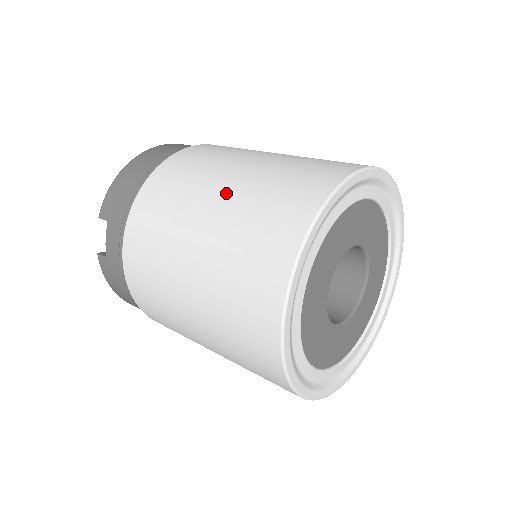
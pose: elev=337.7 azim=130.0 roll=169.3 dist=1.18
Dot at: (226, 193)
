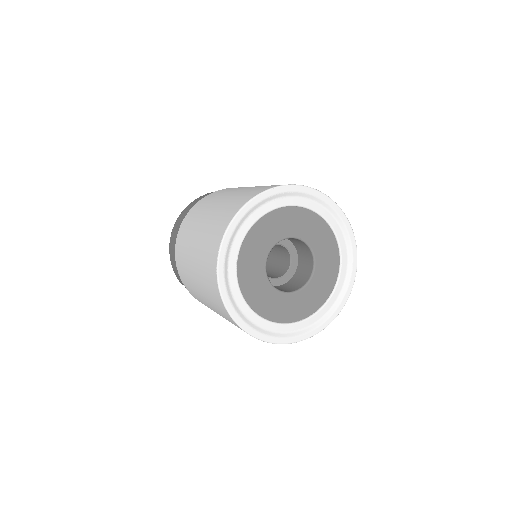
Dot at: (195, 270)
